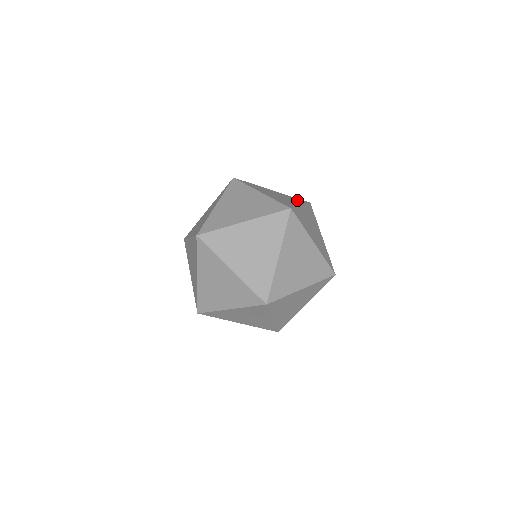
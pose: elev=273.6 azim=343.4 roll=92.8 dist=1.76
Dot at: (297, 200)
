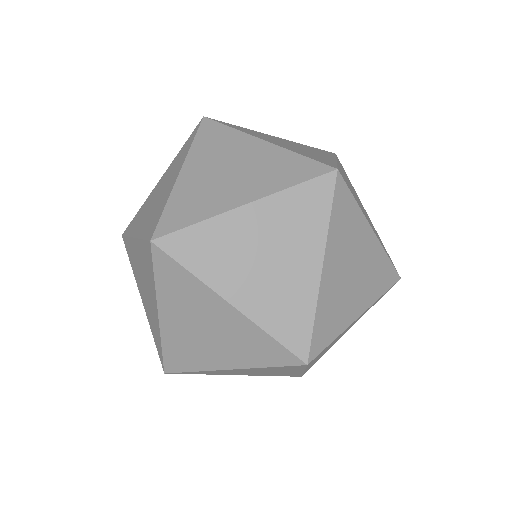
Dot at: occluded
